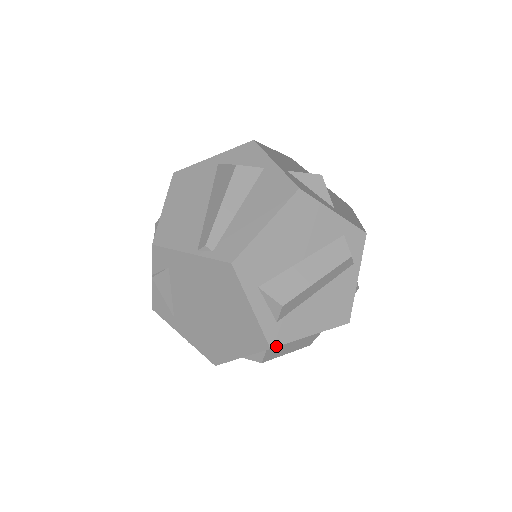
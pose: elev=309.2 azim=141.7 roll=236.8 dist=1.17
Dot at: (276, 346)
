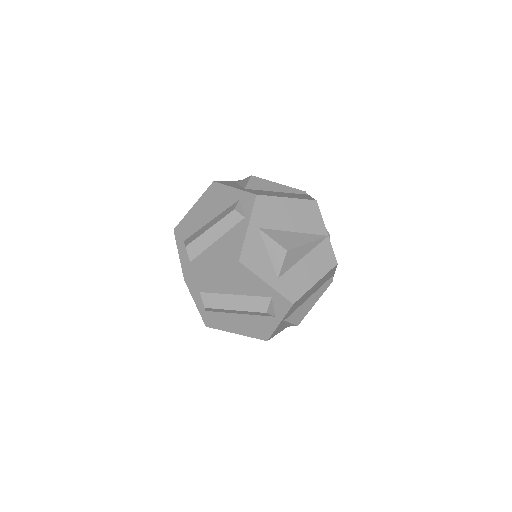
Dot at: (188, 278)
